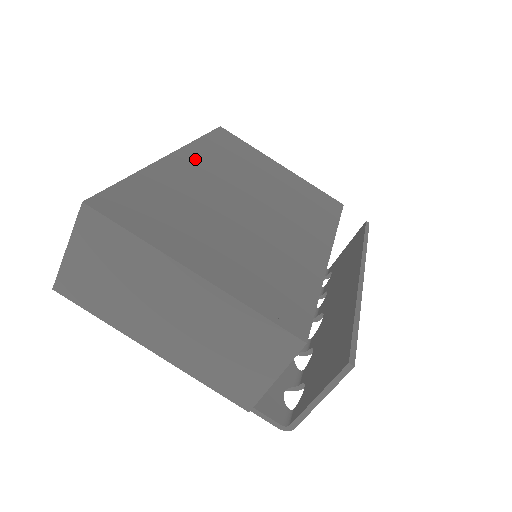
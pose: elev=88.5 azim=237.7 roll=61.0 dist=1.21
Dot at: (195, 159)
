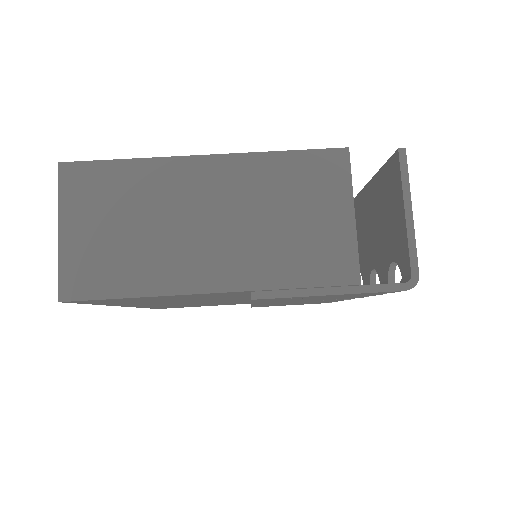
Dot at: occluded
